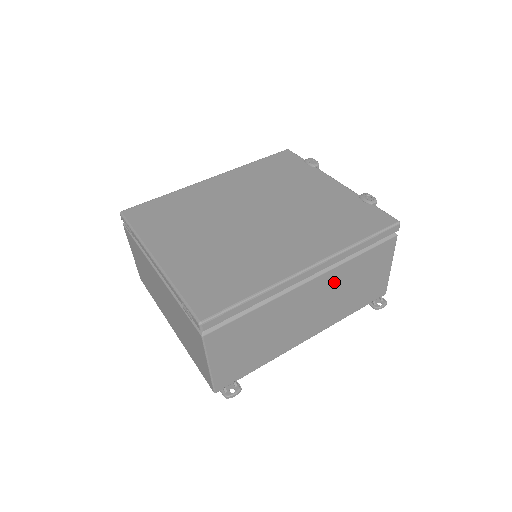
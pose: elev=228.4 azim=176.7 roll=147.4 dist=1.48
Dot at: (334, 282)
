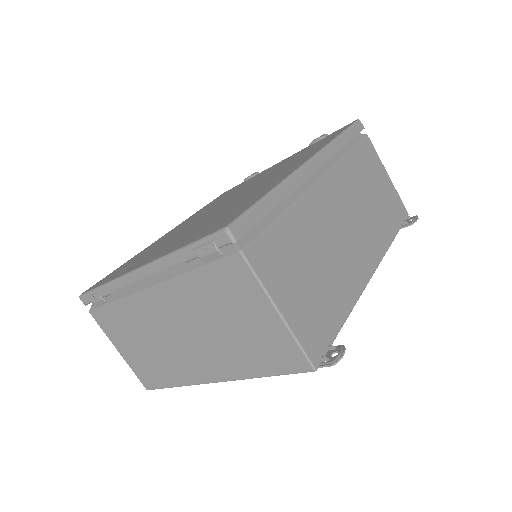
Dot at: (346, 186)
